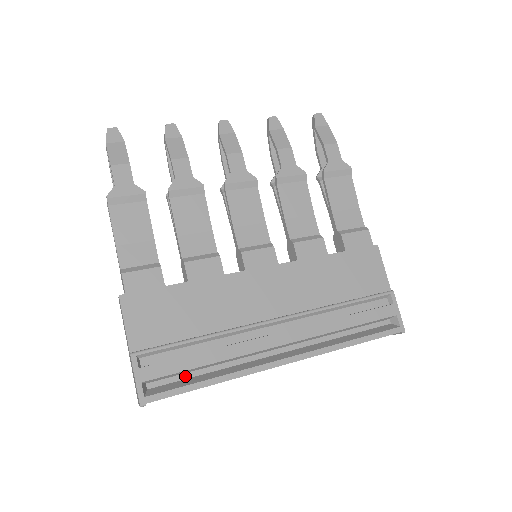
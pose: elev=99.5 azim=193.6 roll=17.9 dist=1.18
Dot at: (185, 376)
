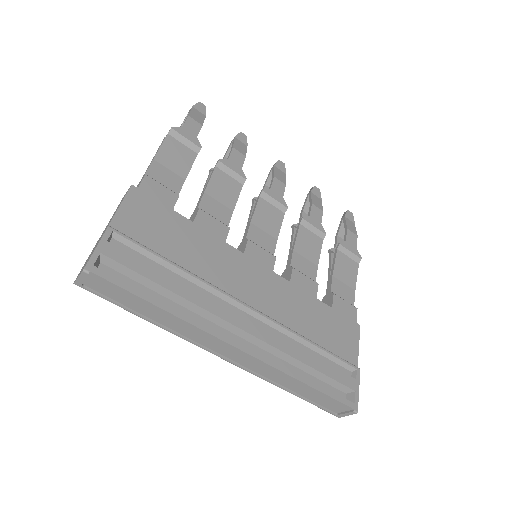
Dot at: (139, 286)
